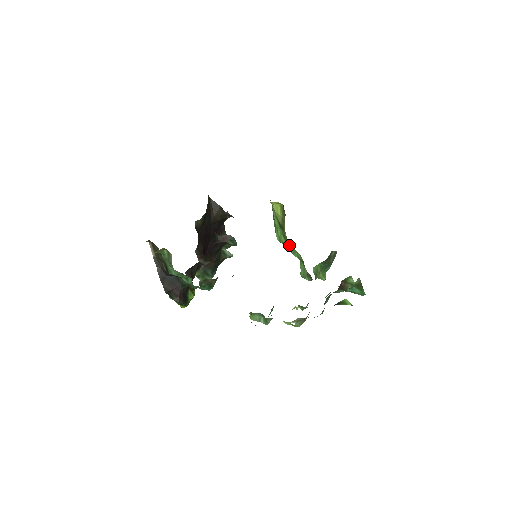
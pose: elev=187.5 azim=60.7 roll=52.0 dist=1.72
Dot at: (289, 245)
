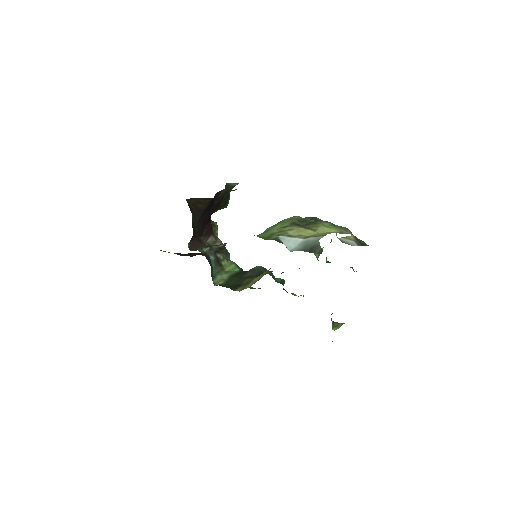
Dot at: occluded
